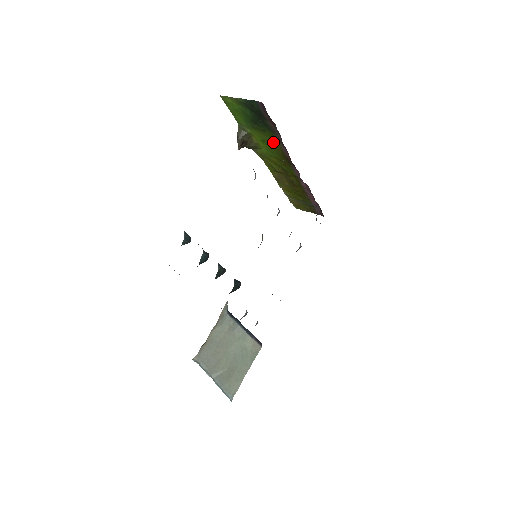
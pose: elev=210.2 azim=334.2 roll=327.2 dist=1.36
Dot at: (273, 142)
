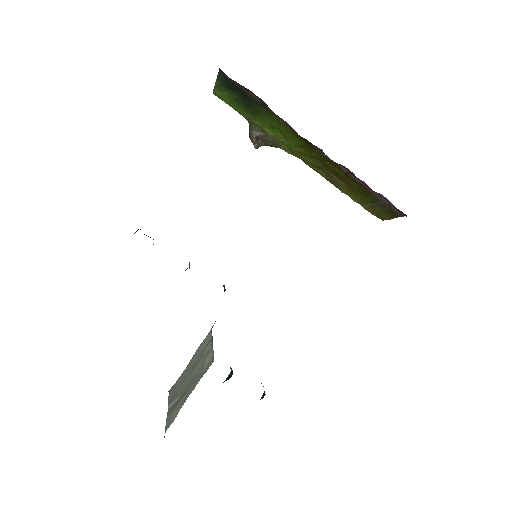
Dot at: (276, 121)
